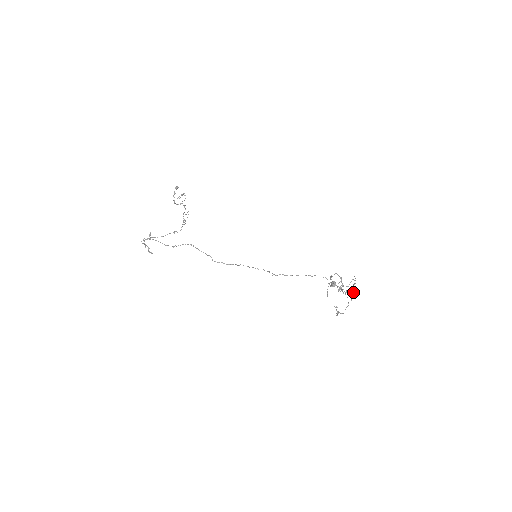
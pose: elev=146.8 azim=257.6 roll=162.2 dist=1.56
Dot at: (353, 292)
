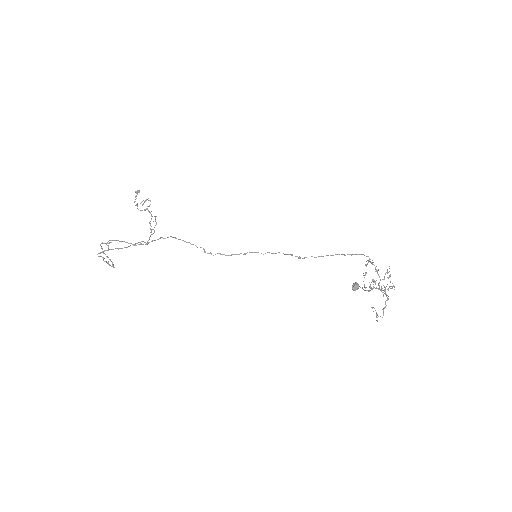
Dot at: occluded
